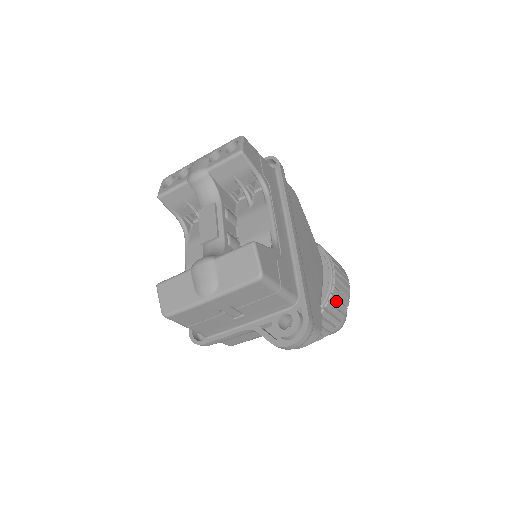
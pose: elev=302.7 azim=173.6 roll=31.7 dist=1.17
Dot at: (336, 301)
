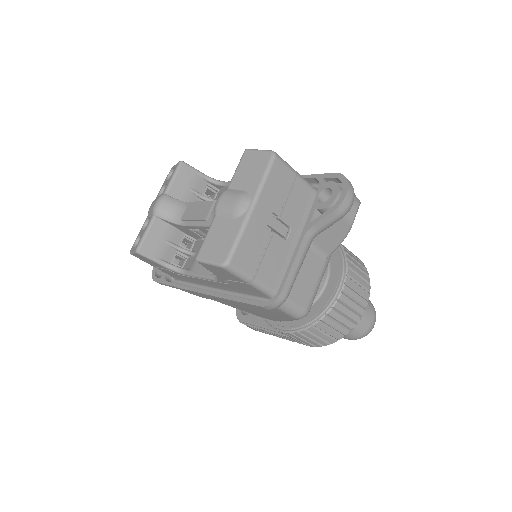
Dot at: (347, 249)
